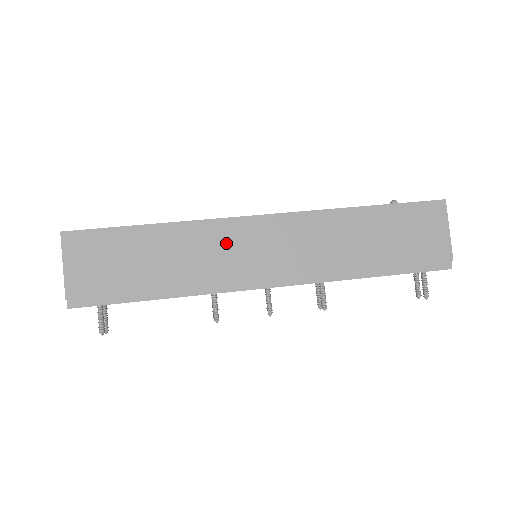
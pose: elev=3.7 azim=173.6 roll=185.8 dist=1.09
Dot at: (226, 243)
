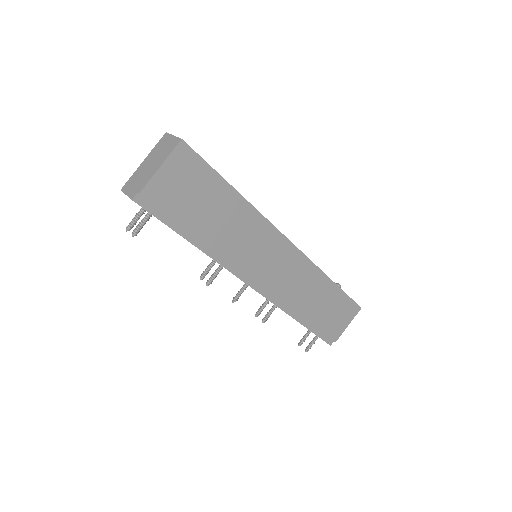
Dot at: (262, 243)
